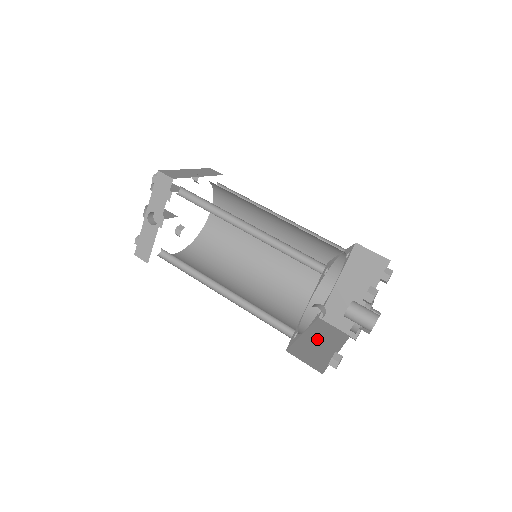
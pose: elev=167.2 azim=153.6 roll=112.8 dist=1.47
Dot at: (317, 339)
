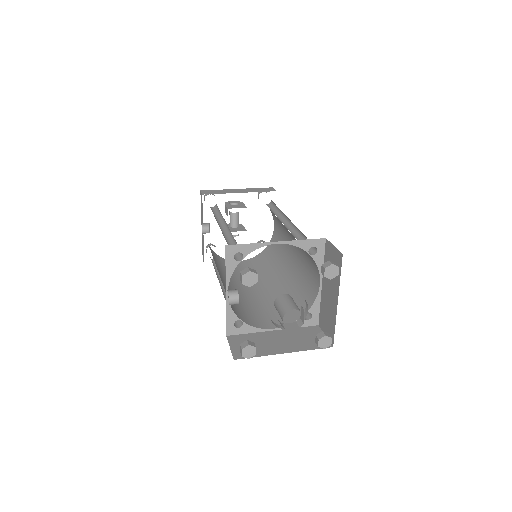
Dot at: (280, 338)
